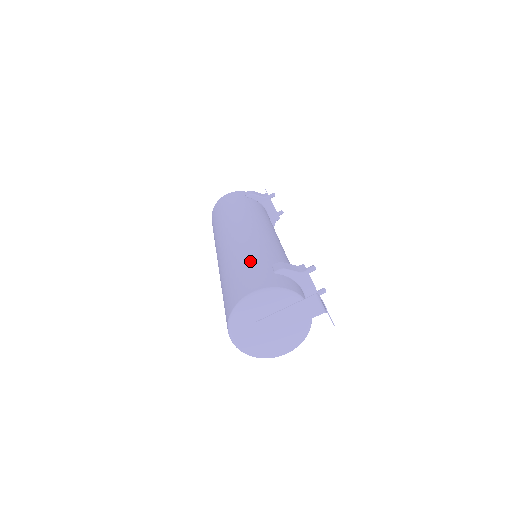
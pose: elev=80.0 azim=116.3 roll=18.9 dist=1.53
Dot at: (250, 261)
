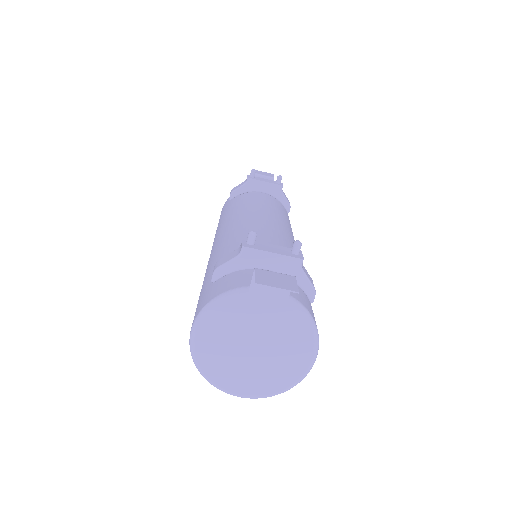
Dot at: (202, 285)
